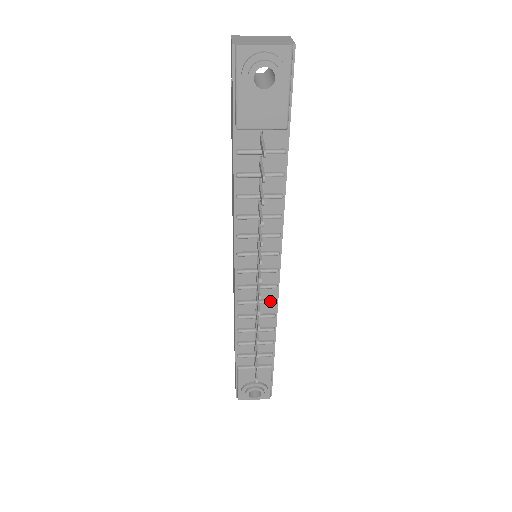
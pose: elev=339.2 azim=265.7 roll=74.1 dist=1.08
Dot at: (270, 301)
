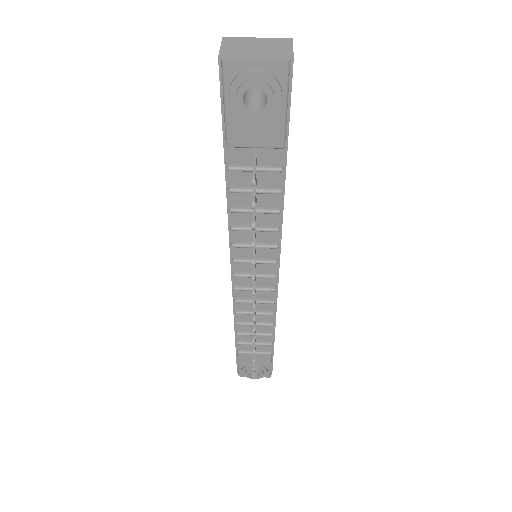
Dot at: (268, 301)
